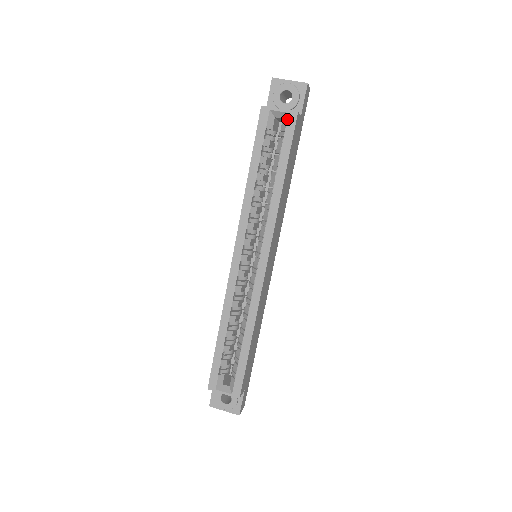
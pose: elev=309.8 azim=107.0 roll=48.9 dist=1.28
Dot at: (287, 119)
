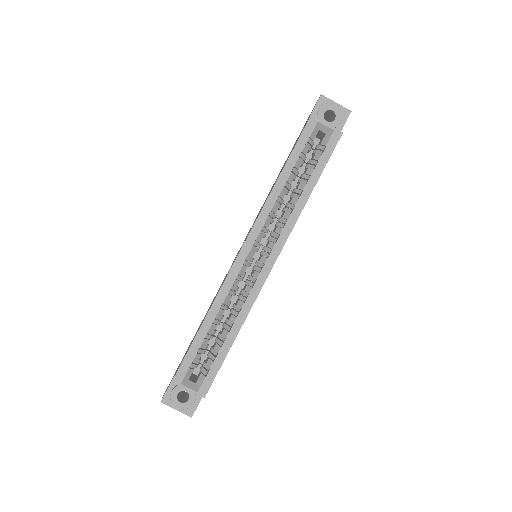
Dot at: (331, 135)
